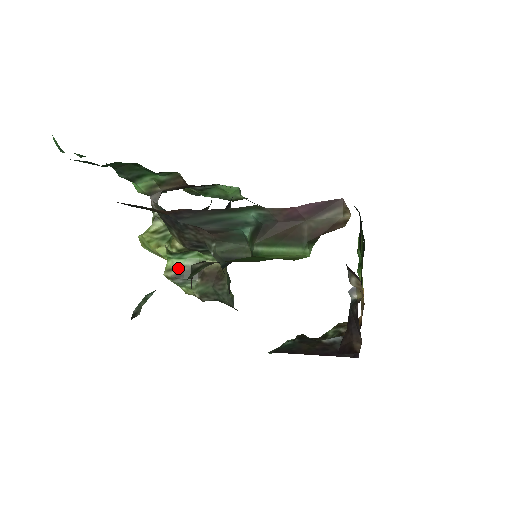
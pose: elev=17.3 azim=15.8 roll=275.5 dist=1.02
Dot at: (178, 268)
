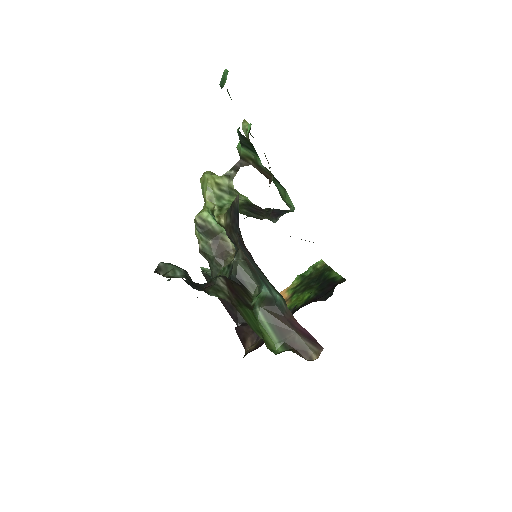
Dot at: (207, 223)
